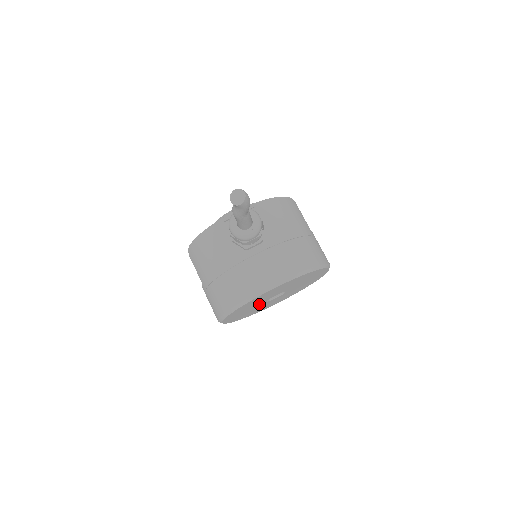
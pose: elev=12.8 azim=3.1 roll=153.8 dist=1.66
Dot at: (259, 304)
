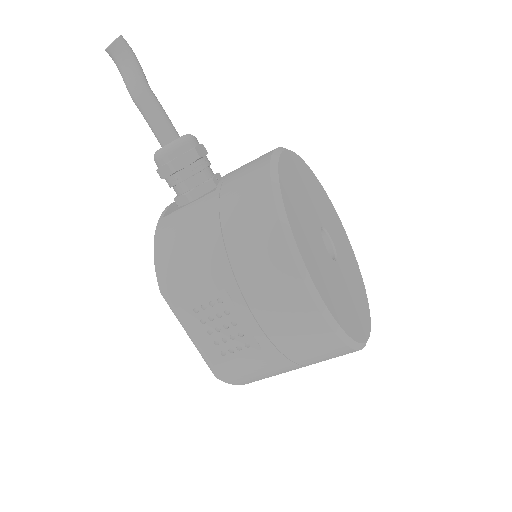
Dot at: (322, 251)
